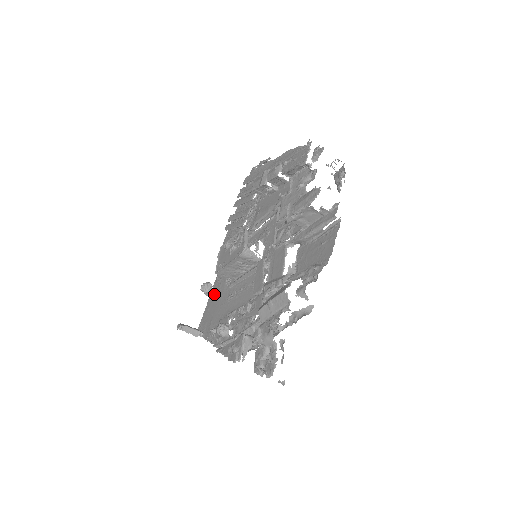
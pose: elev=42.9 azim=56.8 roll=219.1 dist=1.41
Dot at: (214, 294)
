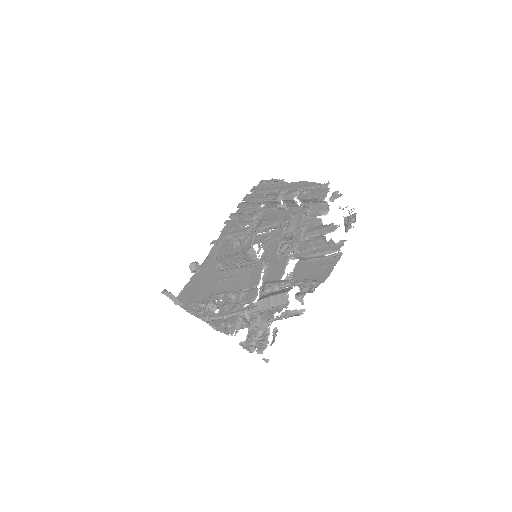
Dot at: (200, 274)
